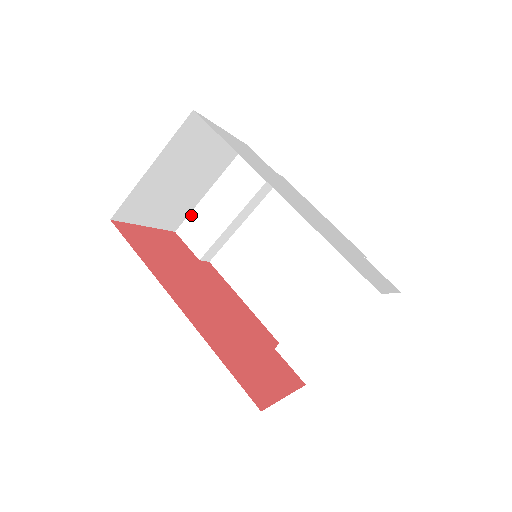
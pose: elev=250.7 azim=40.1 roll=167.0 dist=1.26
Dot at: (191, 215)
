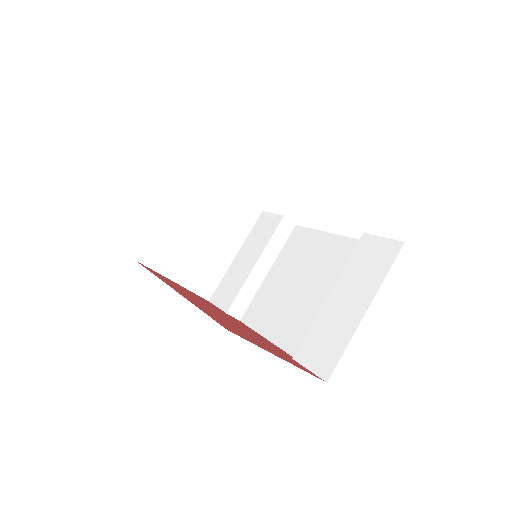
Dot at: (221, 282)
